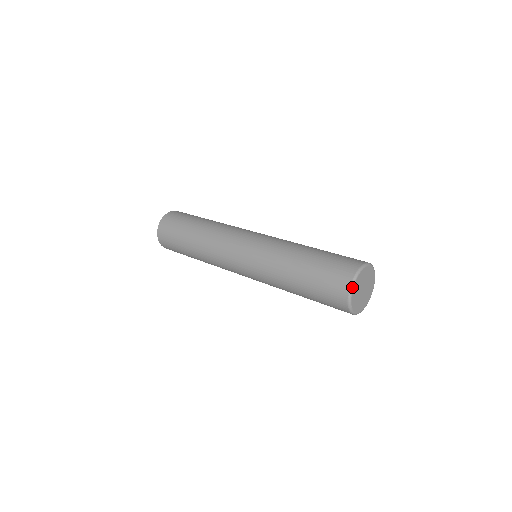
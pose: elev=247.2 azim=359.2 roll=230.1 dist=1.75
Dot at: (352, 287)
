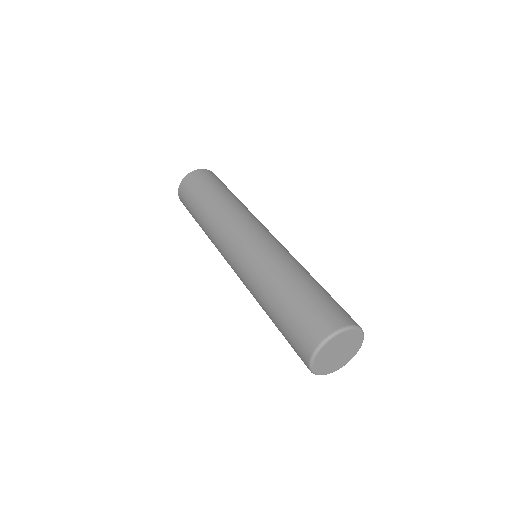
Dot at: (347, 328)
